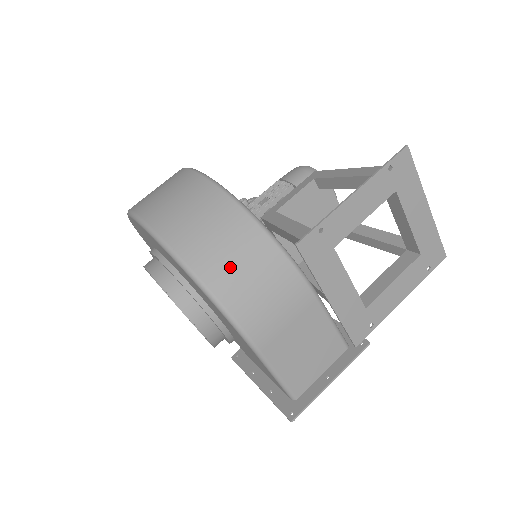
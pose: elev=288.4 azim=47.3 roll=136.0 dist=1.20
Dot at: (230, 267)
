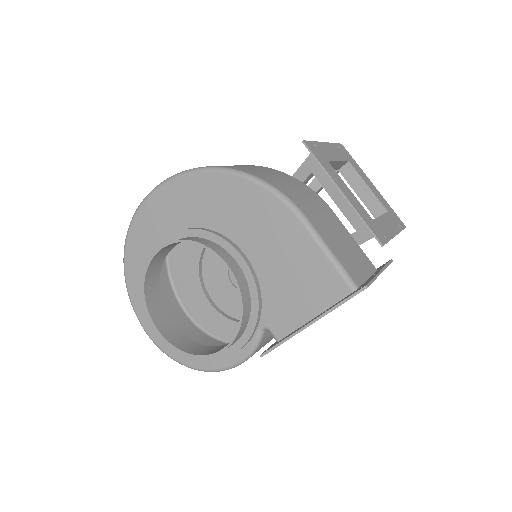
Dot at: (255, 170)
